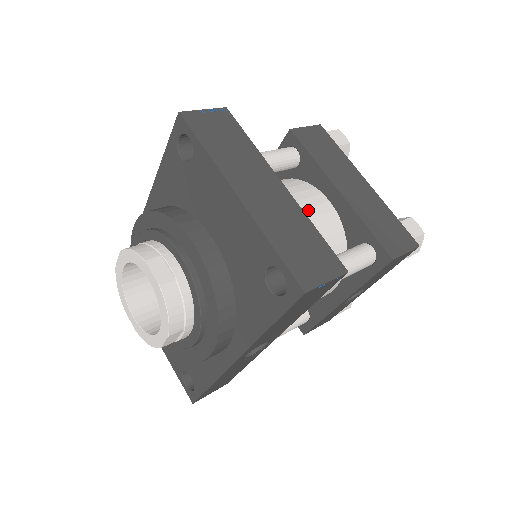
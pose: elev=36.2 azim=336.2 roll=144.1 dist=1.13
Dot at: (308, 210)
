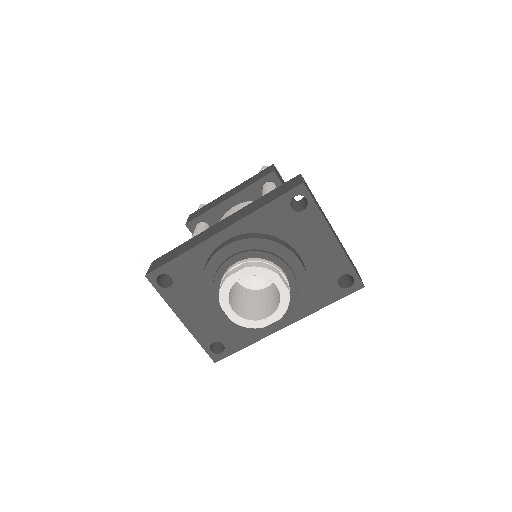
Dot at: occluded
